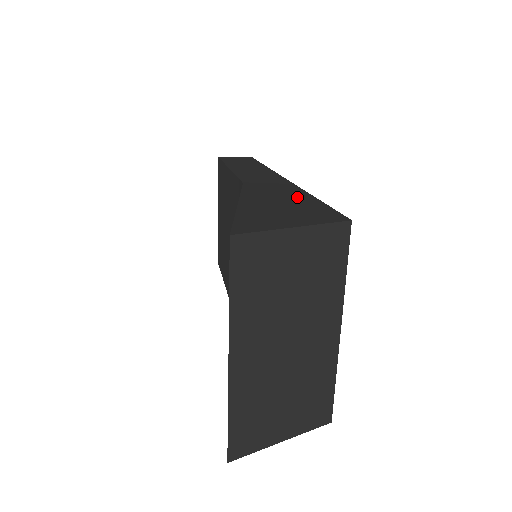
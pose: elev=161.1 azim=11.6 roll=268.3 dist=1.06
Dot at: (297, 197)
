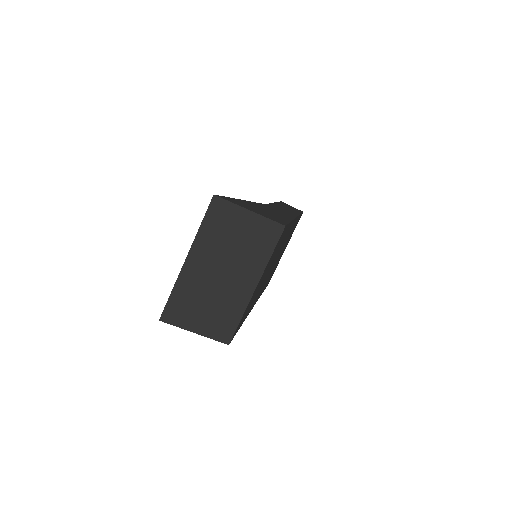
Dot at: (280, 216)
